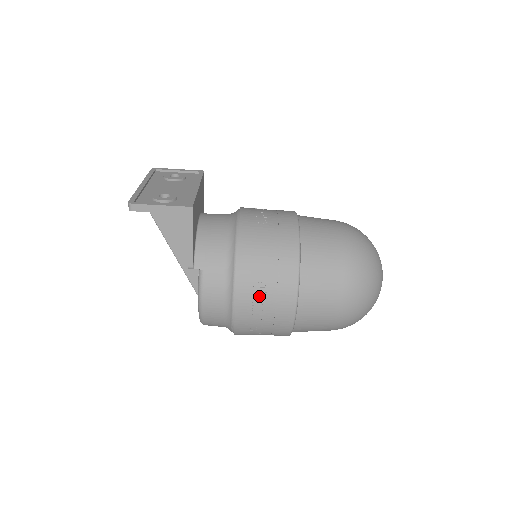
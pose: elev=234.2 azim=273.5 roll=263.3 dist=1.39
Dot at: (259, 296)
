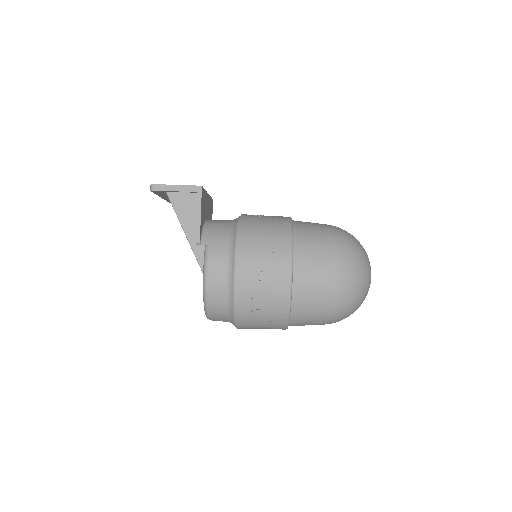
Dot at: (257, 263)
